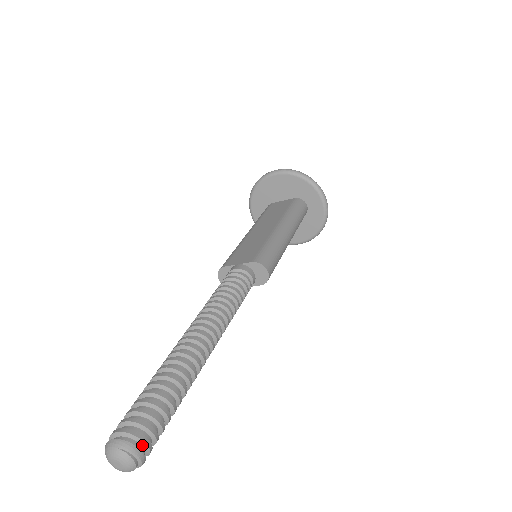
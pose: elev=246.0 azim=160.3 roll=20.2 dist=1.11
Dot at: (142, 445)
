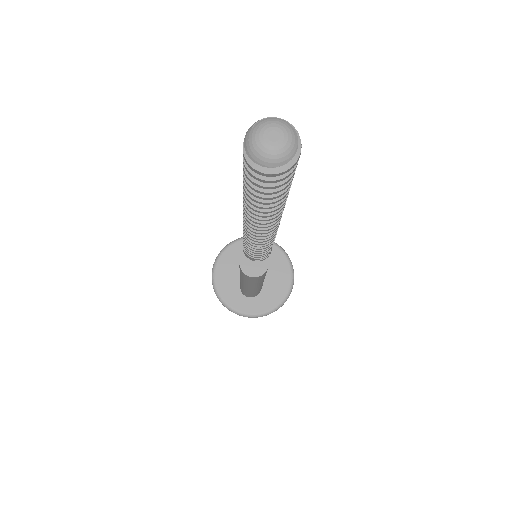
Dot at: occluded
